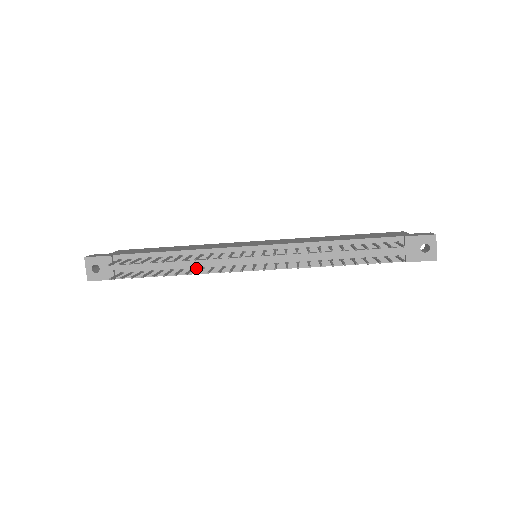
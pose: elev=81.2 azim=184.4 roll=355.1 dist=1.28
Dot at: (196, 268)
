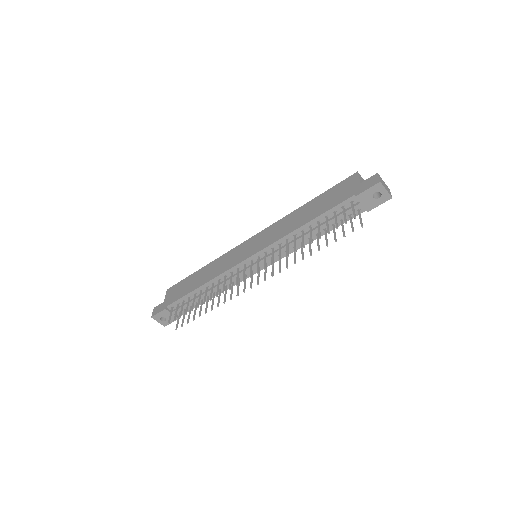
Dot at: (222, 288)
